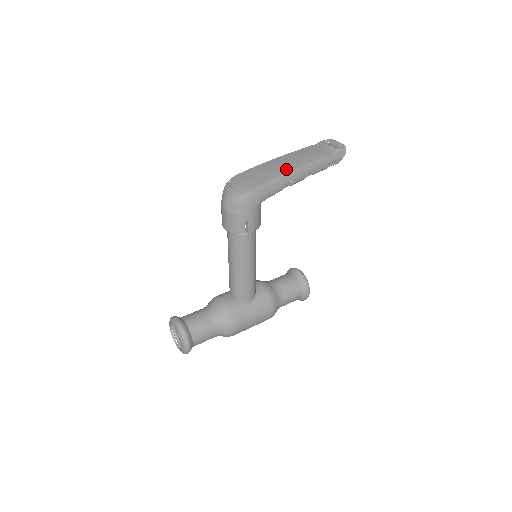
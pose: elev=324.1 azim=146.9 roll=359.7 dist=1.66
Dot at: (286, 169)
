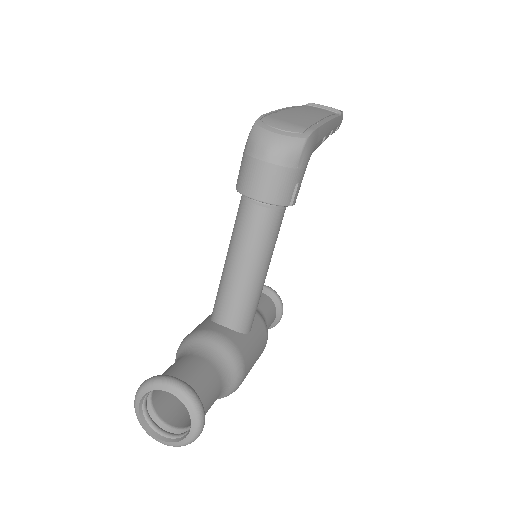
Dot at: (320, 117)
